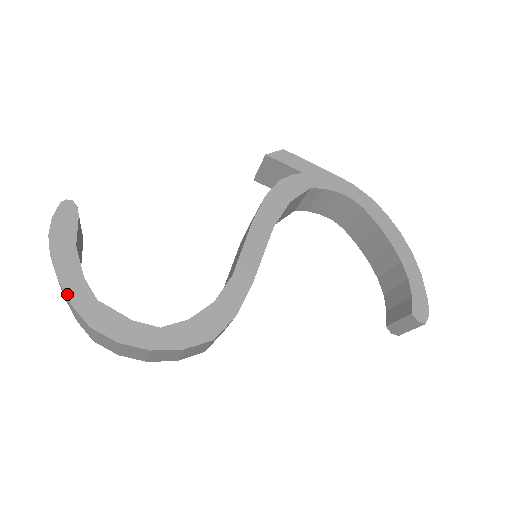
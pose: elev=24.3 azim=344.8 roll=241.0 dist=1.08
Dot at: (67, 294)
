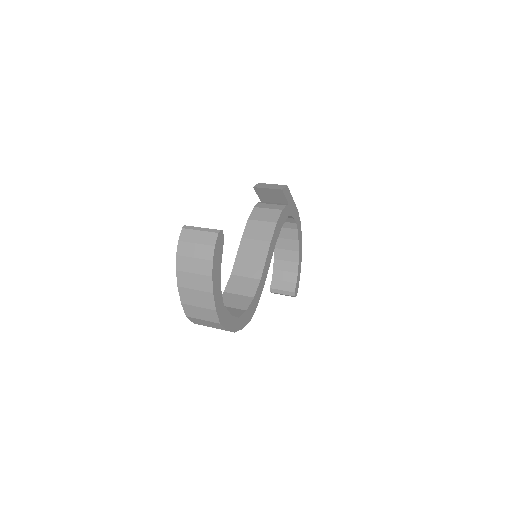
Dot at: (215, 303)
